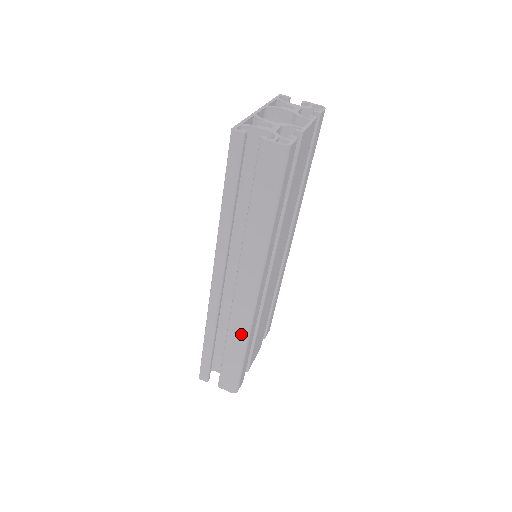
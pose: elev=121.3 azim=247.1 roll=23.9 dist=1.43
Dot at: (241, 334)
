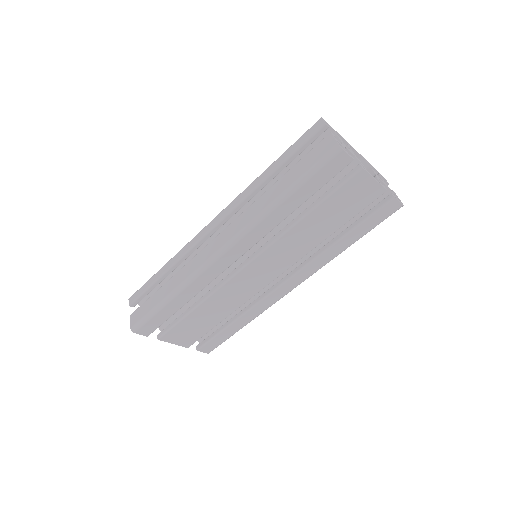
Dot at: (184, 278)
